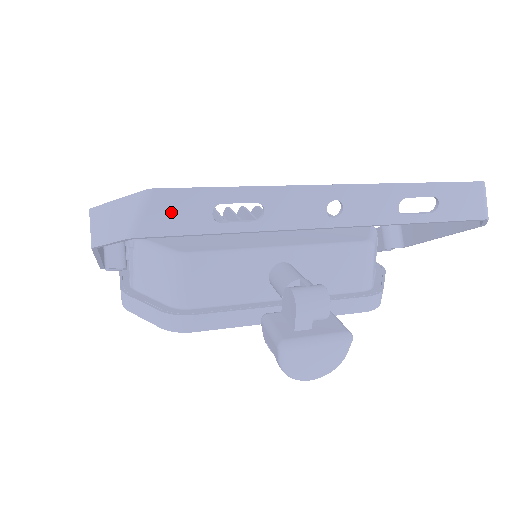
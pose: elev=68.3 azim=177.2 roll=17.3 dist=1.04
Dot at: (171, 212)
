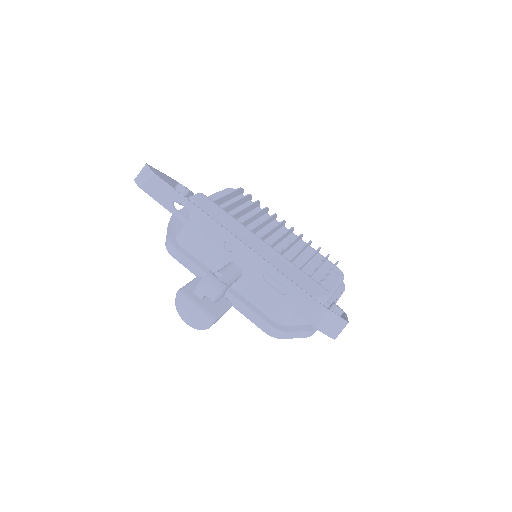
Dot at: (157, 188)
